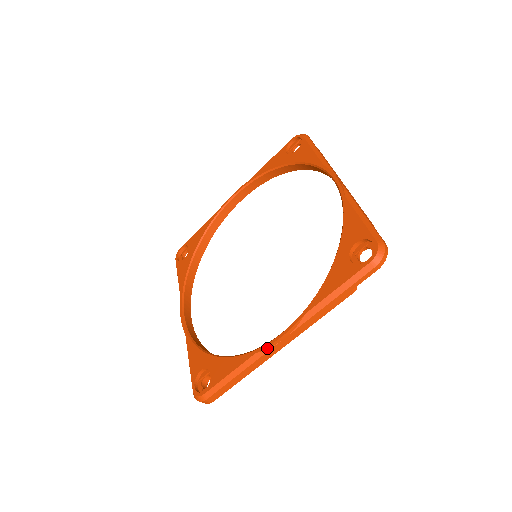
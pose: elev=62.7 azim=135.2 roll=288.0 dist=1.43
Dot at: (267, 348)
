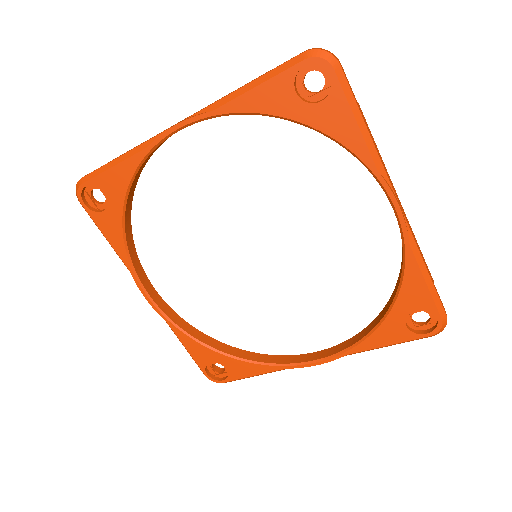
Dot at: (298, 367)
